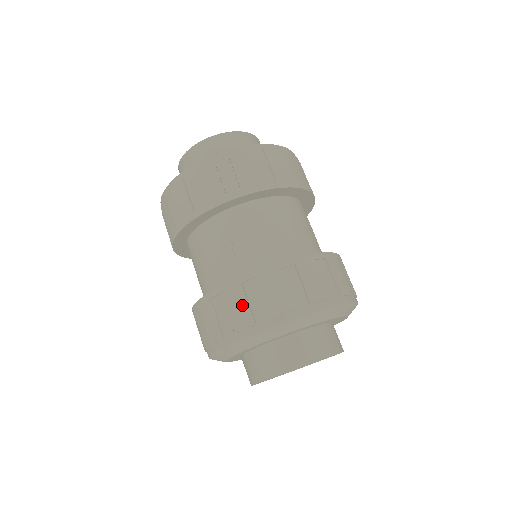
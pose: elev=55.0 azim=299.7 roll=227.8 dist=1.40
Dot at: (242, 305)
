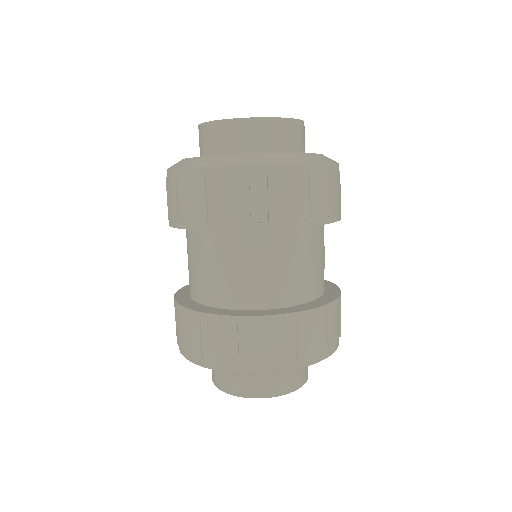
Dot at: (231, 344)
